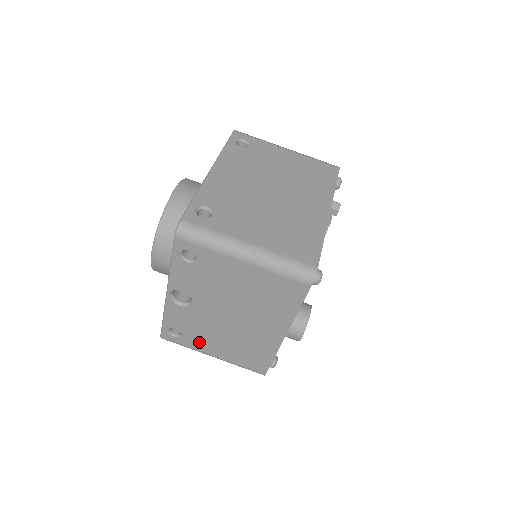
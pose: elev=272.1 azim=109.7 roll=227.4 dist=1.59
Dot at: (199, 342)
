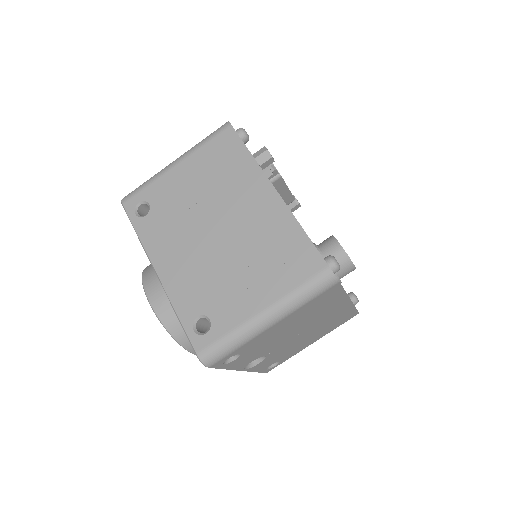
Dot at: (294, 352)
